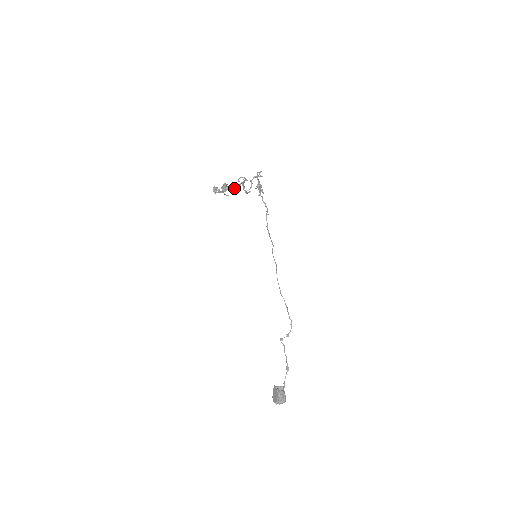
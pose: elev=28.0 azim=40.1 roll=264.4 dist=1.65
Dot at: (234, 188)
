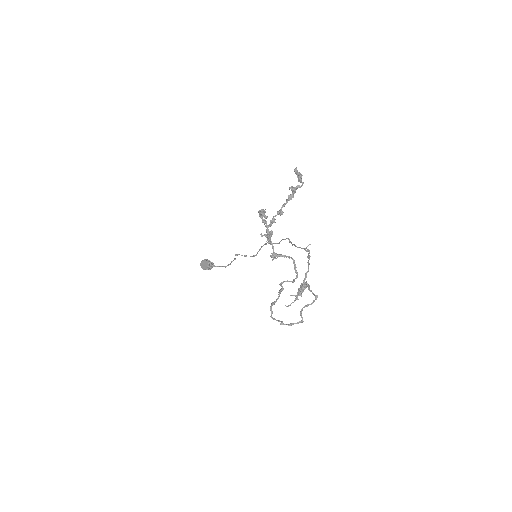
Dot at: (278, 256)
